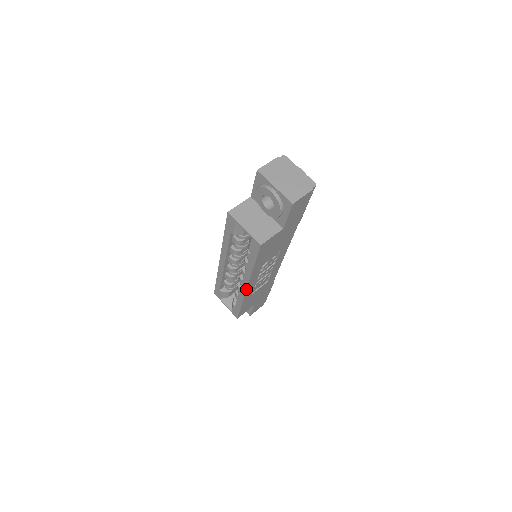
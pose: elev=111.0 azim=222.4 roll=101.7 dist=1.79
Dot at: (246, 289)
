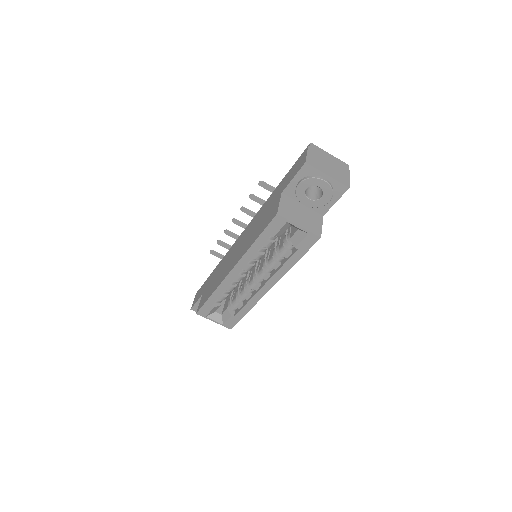
Dot at: (267, 291)
